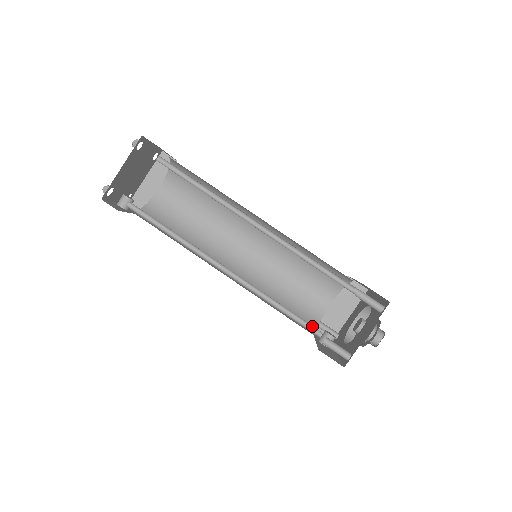
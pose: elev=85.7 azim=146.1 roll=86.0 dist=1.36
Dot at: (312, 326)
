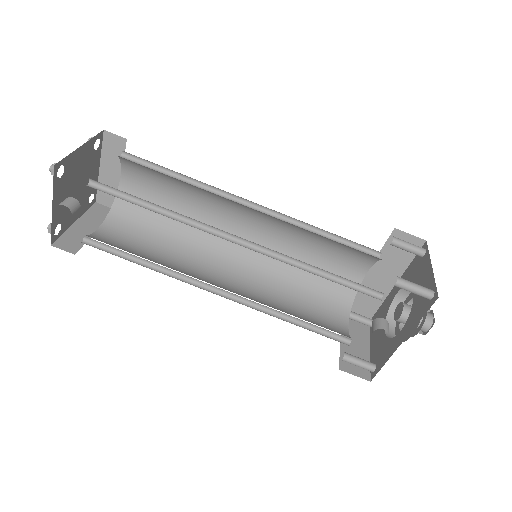
Dot at: (366, 291)
